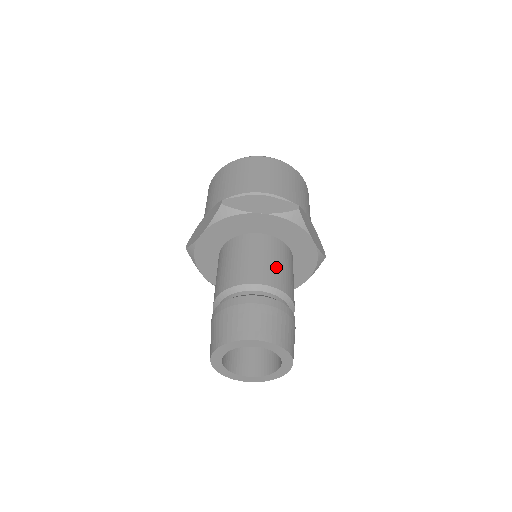
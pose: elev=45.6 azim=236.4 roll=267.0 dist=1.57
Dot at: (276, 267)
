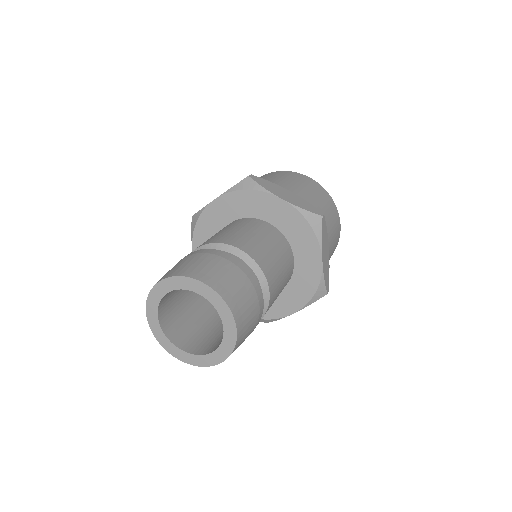
Dot at: (270, 254)
